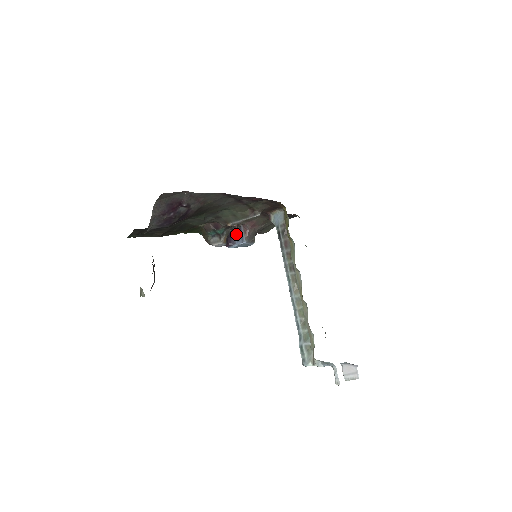
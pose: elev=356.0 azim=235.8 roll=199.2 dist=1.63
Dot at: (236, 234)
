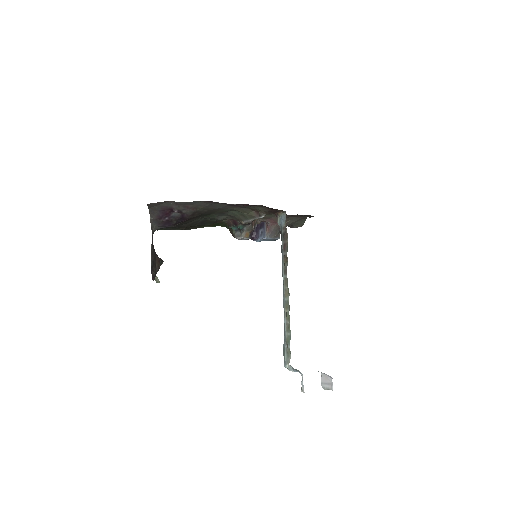
Dot at: (260, 229)
